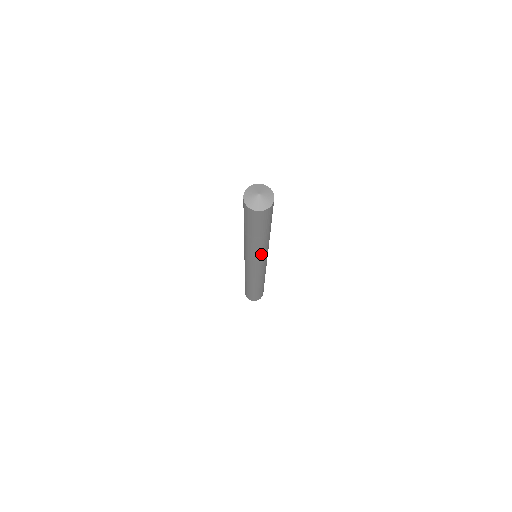
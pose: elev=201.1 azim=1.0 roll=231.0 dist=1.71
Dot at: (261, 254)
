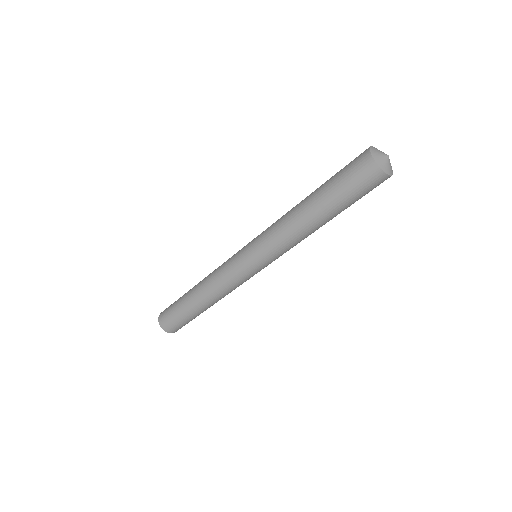
Dot at: (277, 240)
